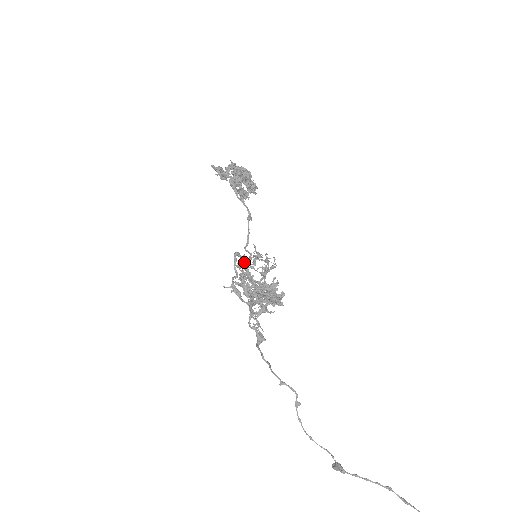
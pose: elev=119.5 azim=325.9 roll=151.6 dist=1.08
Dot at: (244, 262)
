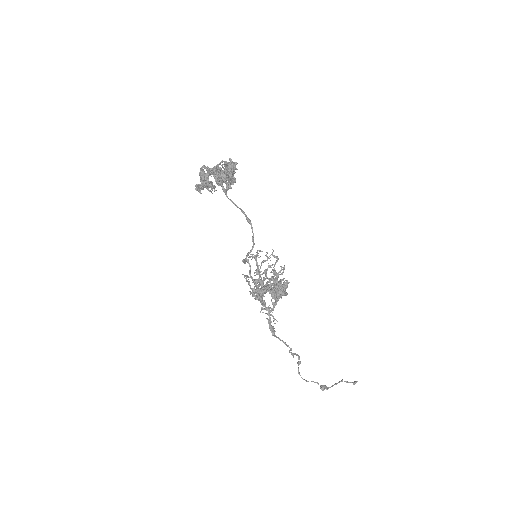
Dot at: (280, 271)
